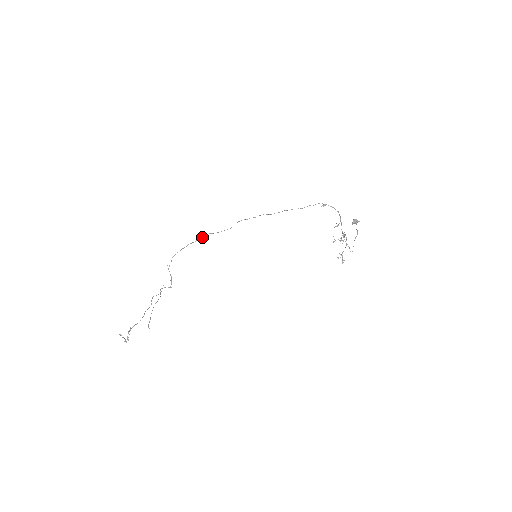
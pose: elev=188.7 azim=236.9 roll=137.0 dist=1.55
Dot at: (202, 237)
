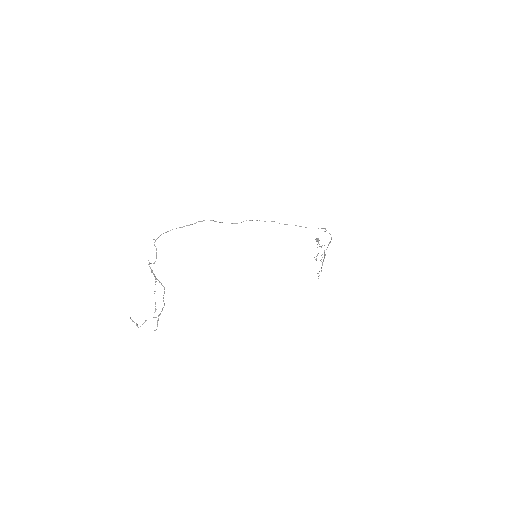
Dot at: (201, 221)
